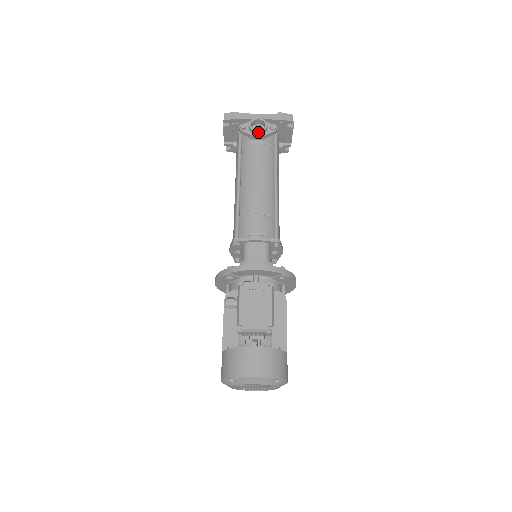
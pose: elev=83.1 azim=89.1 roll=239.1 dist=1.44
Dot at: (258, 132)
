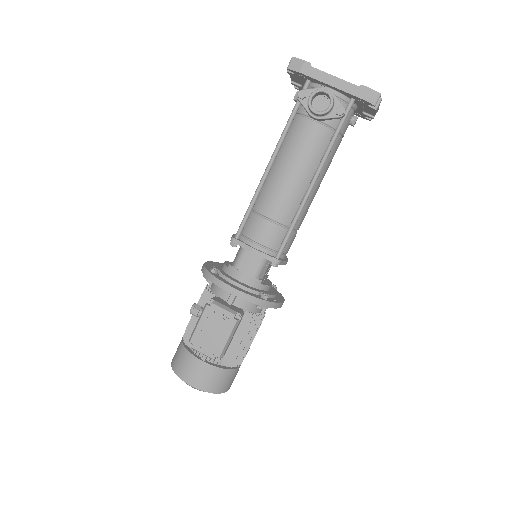
Dot at: (315, 113)
